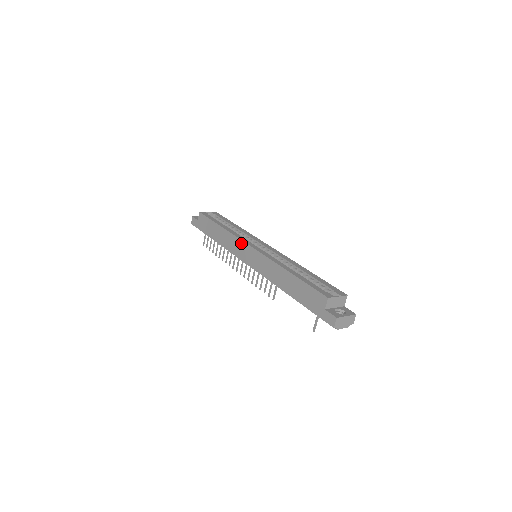
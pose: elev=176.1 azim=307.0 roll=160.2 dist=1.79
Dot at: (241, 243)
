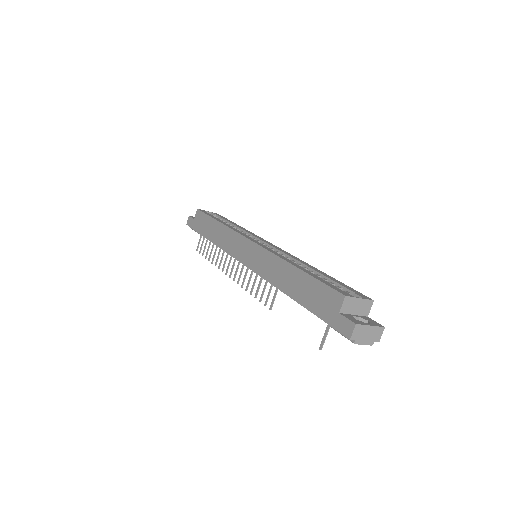
Dot at: (239, 238)
